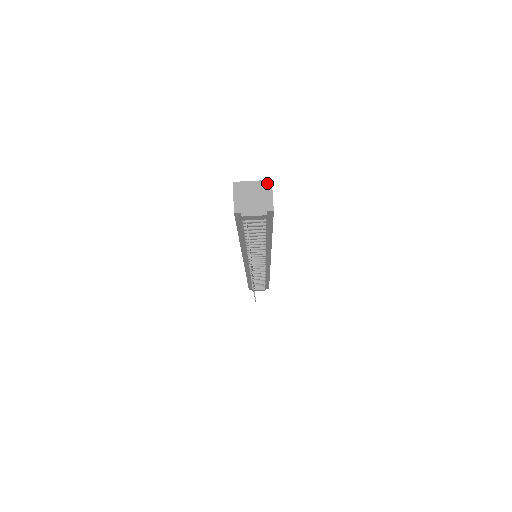
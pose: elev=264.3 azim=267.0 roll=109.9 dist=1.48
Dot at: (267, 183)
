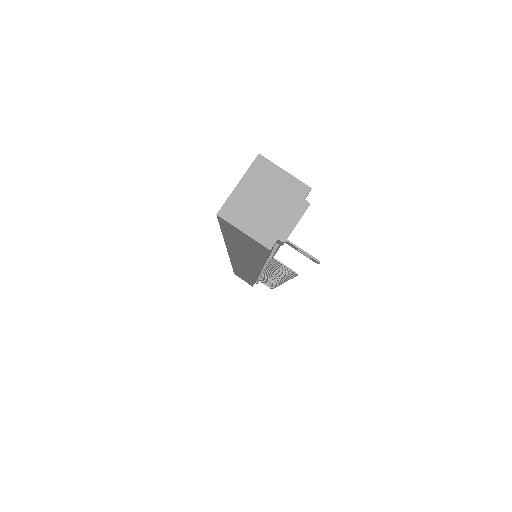
Dot at: (259, 164)
